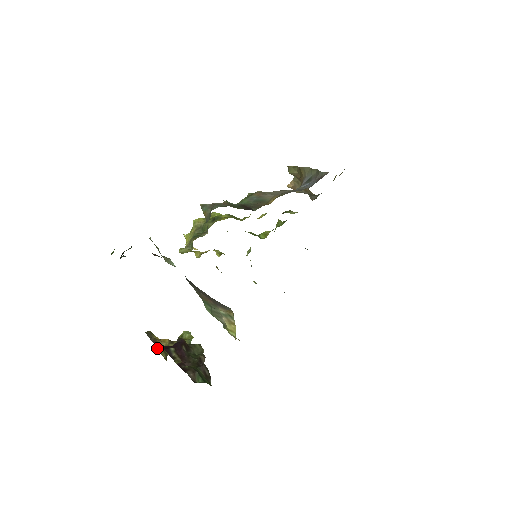
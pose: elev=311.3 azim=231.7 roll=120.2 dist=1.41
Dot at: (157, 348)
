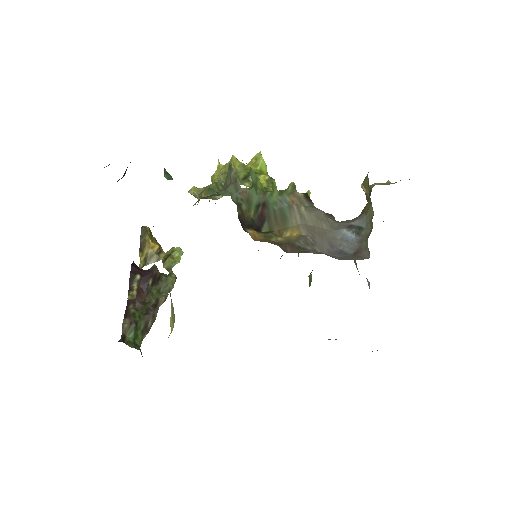
Dot at: (139, 253)
